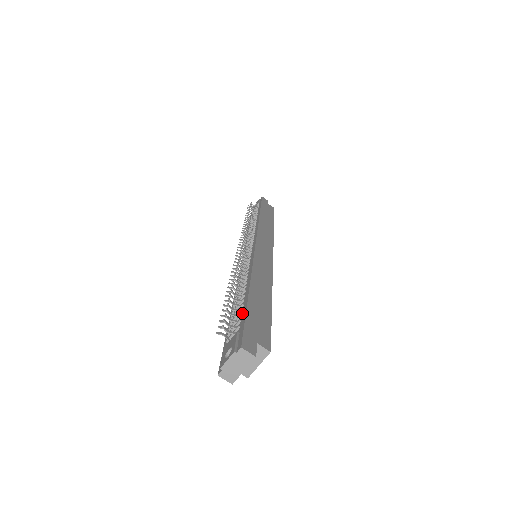
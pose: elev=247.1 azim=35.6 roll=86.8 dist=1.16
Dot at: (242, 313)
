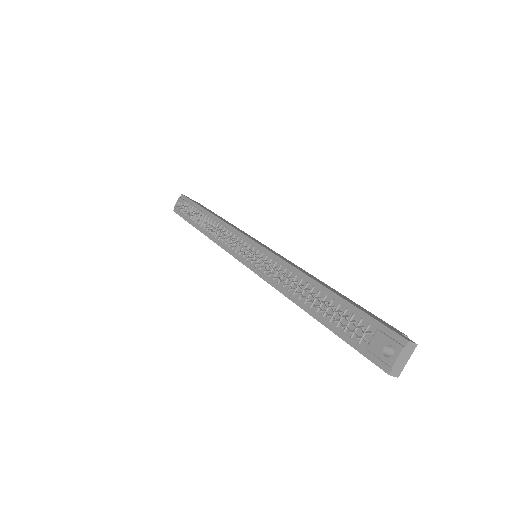
Dot at: (352, 312)
